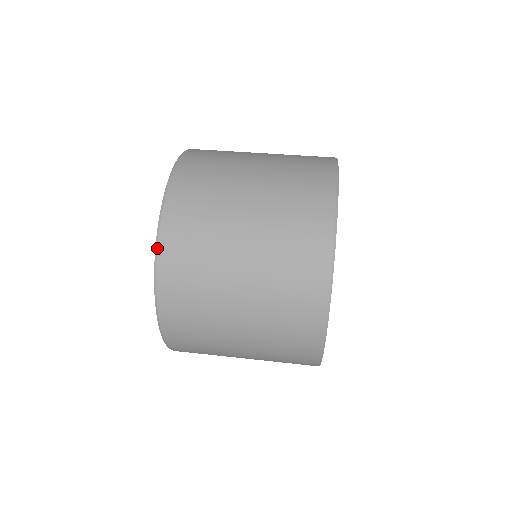
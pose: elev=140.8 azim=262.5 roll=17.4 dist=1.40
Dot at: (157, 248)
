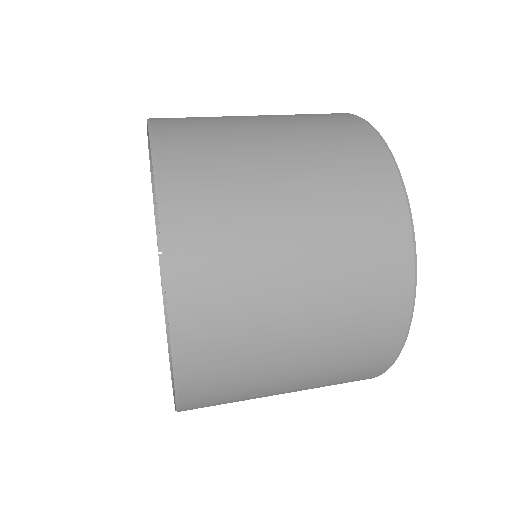
Dot at: (161, 214)
